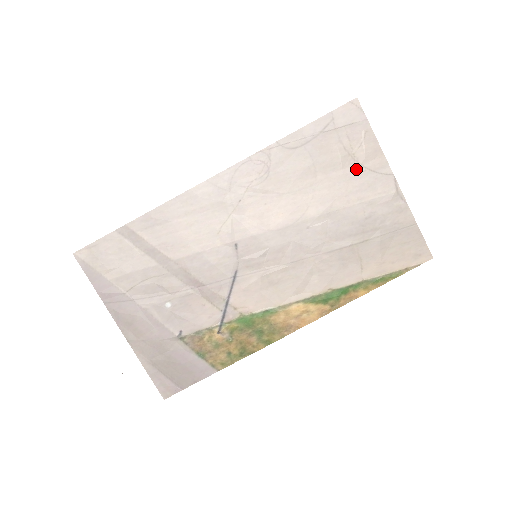
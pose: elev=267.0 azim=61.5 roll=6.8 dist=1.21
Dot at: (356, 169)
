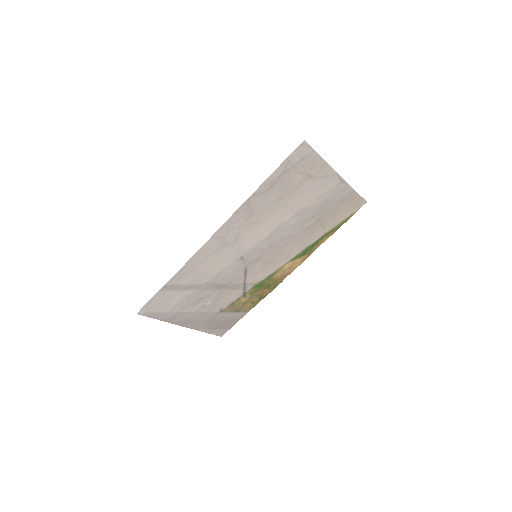
Dot at: (311, 182)
